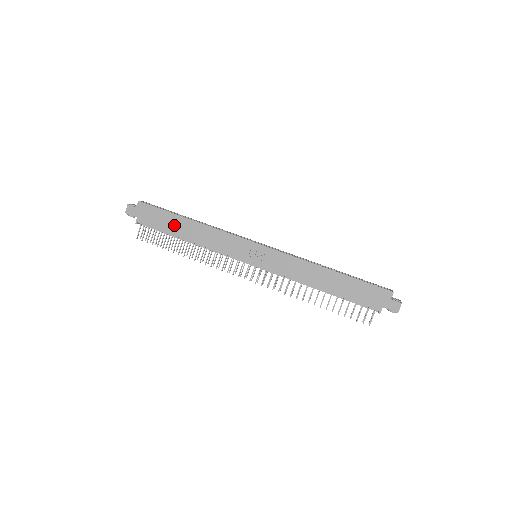
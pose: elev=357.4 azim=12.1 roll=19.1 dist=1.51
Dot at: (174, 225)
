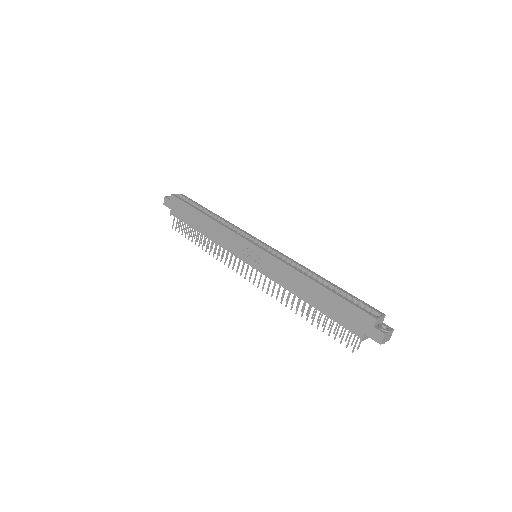
Dot at: (194, 219)
